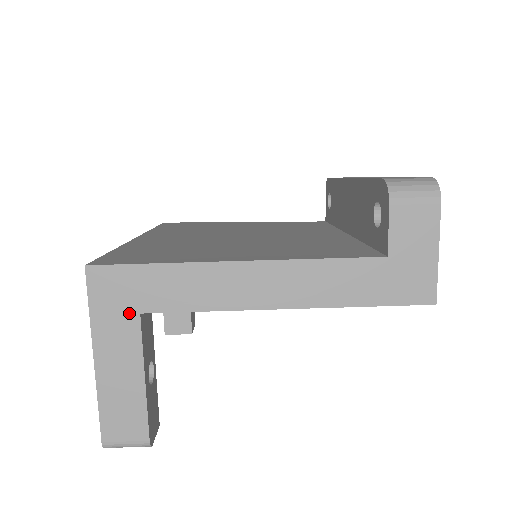
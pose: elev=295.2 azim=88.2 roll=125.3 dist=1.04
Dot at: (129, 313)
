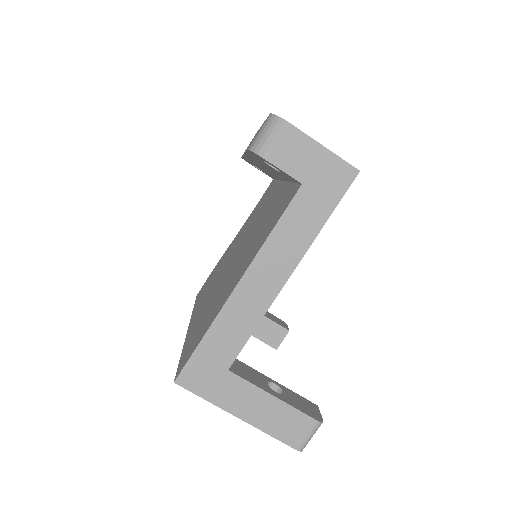
Dot at: (223, 377)
